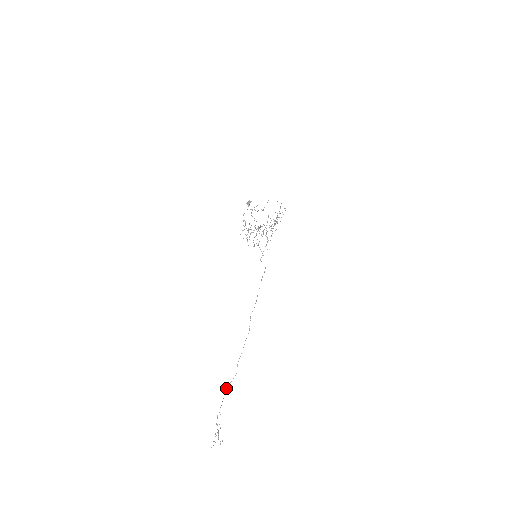
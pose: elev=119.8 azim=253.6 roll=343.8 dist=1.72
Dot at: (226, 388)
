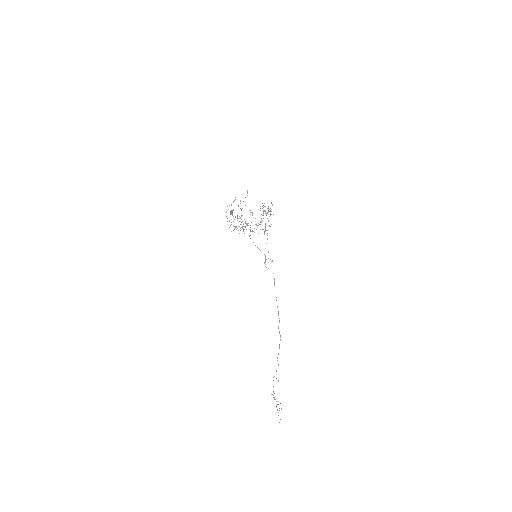
Dot at: (273, 377)
